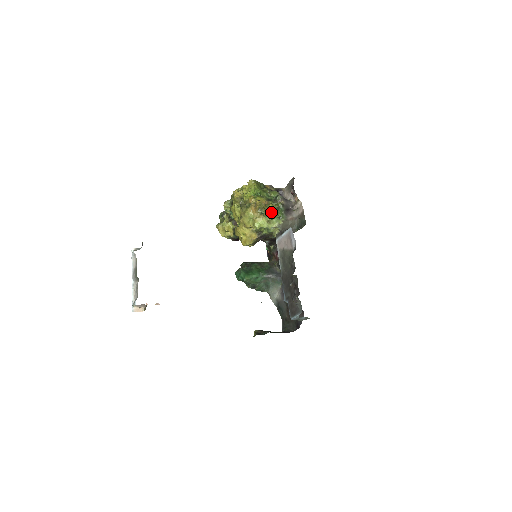
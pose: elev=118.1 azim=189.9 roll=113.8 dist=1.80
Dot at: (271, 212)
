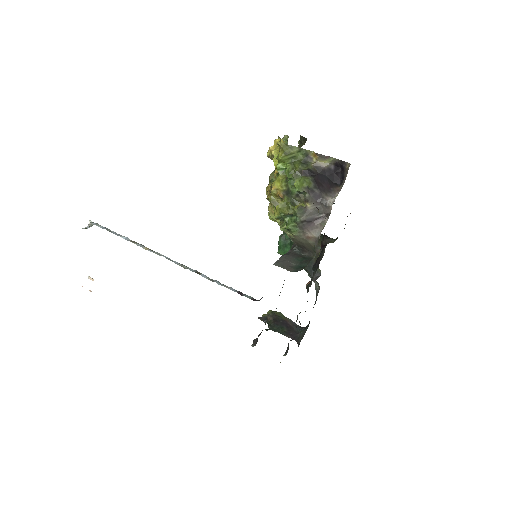
Dot at: (275, 218)
